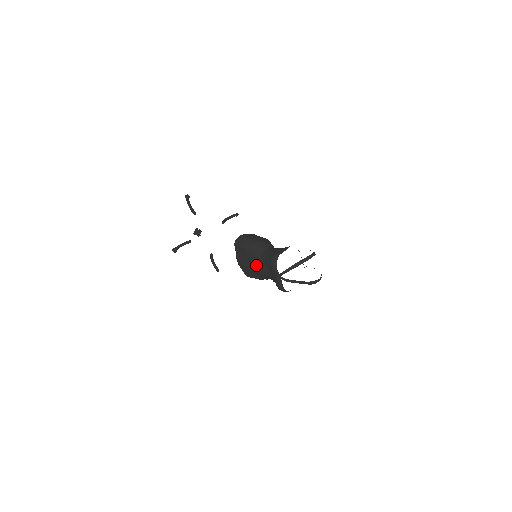
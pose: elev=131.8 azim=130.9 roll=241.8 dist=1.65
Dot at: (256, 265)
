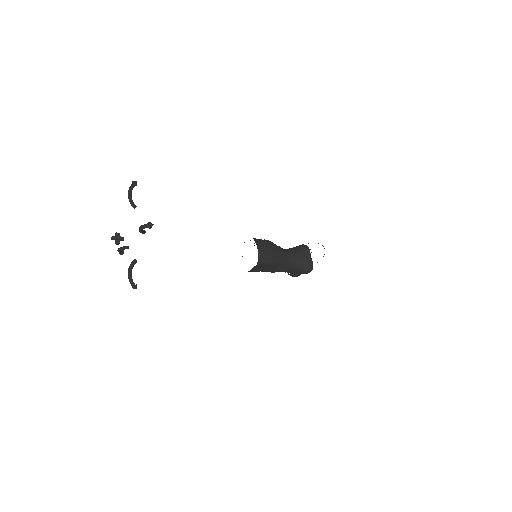
Dot at: (278, 271)
